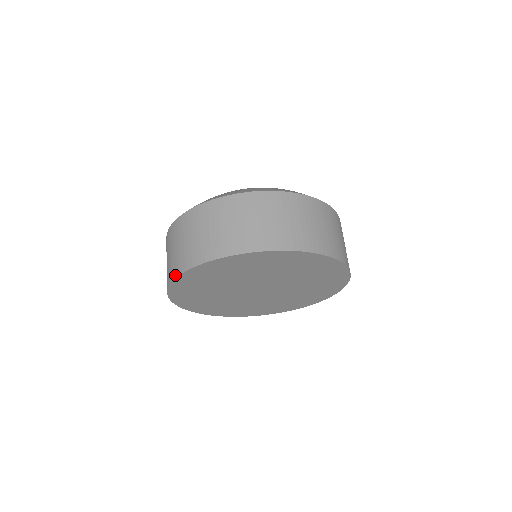
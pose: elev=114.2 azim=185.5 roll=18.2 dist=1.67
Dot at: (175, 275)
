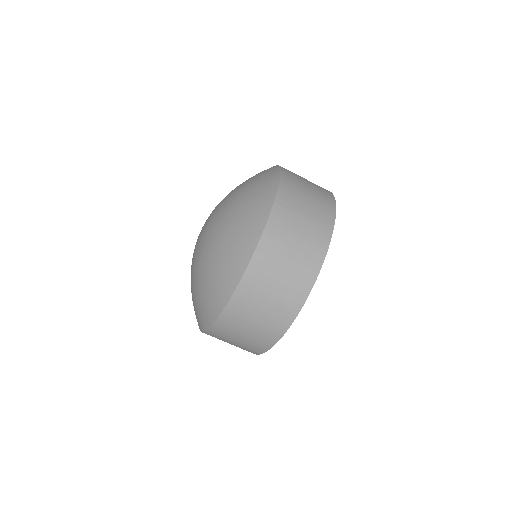
Dot at: occluded
